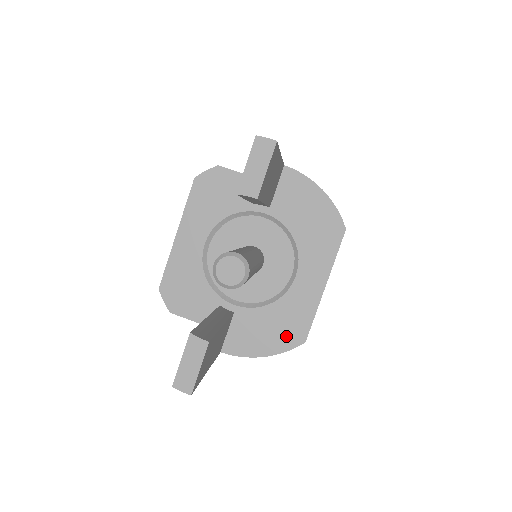
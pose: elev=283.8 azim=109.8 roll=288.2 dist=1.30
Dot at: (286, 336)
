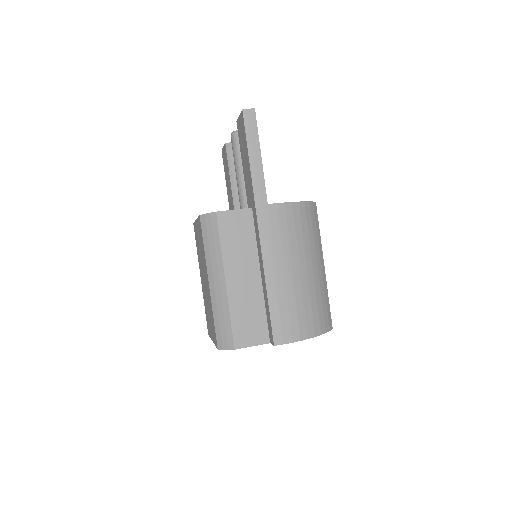
Dot at: occluded
